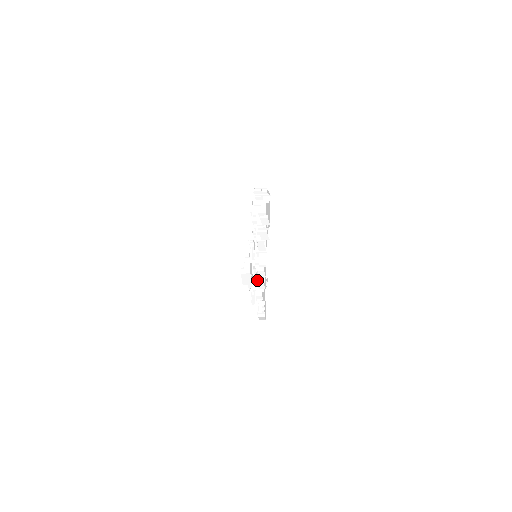
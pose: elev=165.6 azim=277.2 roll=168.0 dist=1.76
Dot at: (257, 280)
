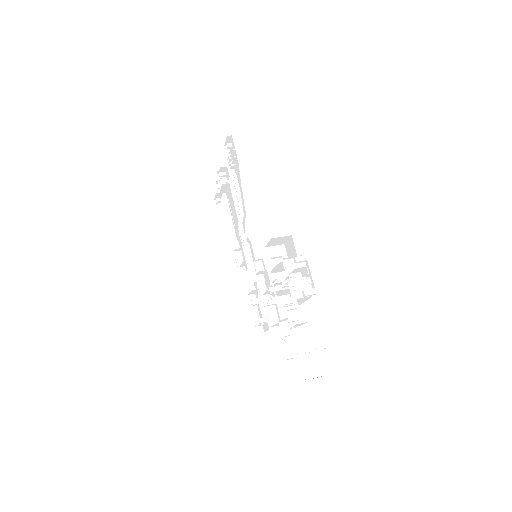
Dot at: (259, 302)
